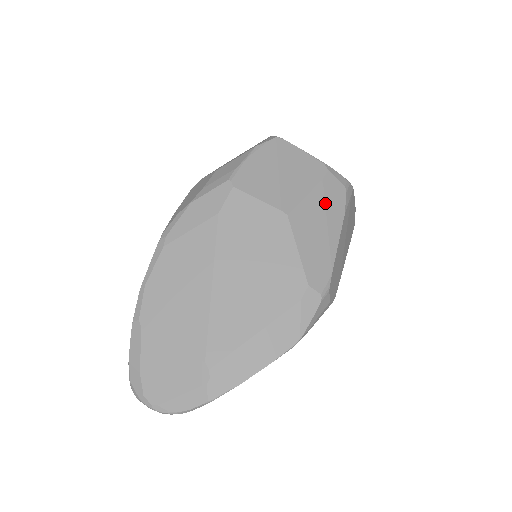
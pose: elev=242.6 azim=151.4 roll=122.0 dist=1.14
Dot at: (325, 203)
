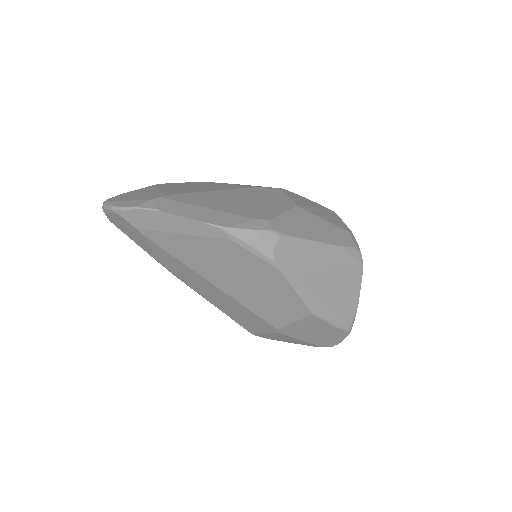
Dot at: (330, 230)
